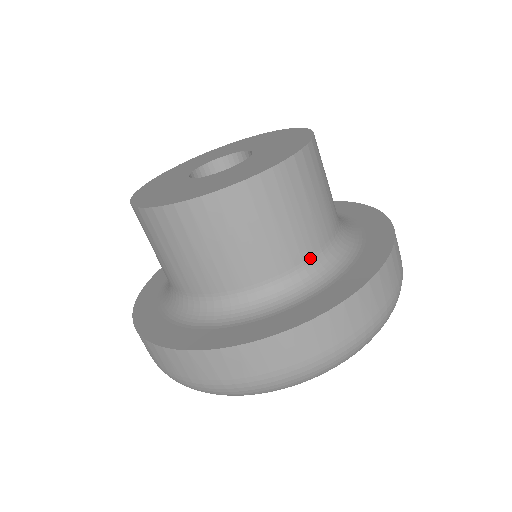
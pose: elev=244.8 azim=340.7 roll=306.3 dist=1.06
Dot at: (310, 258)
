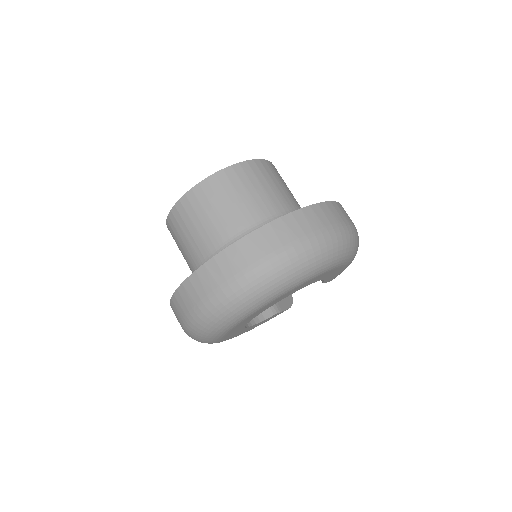
Dot at: occluded
